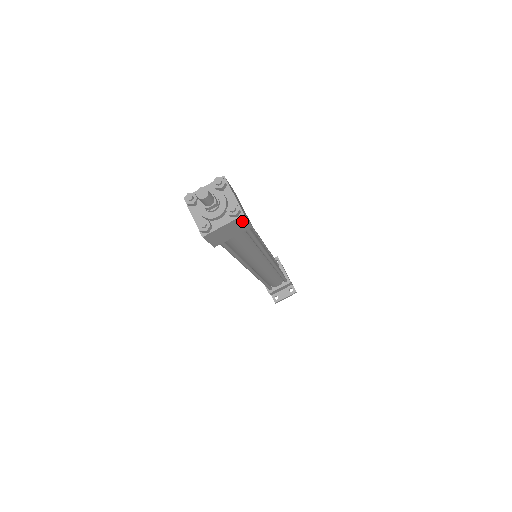
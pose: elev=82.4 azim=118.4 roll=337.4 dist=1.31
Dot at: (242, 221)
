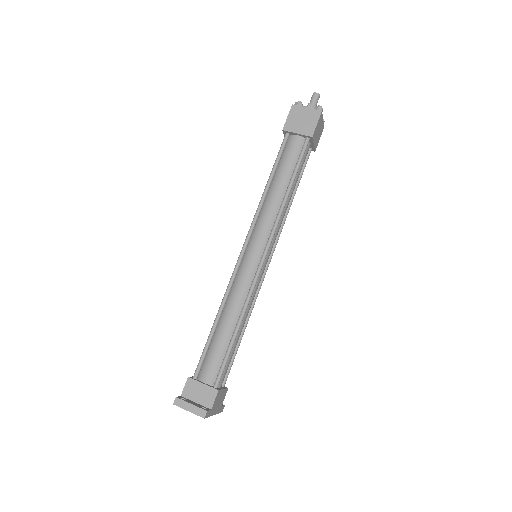
Dot at: (315, 119)
